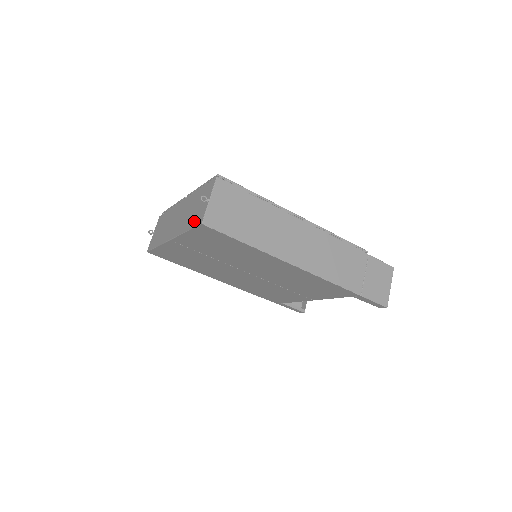
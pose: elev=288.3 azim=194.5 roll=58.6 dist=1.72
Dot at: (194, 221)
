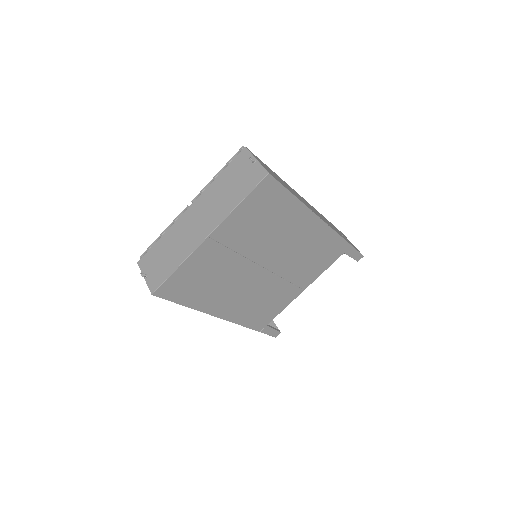
Dot at: (248, 186)
